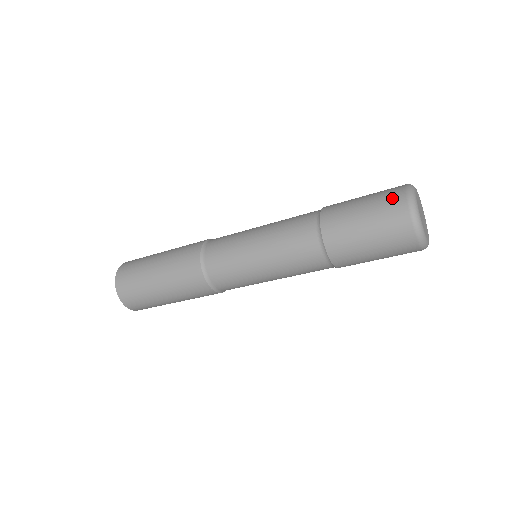
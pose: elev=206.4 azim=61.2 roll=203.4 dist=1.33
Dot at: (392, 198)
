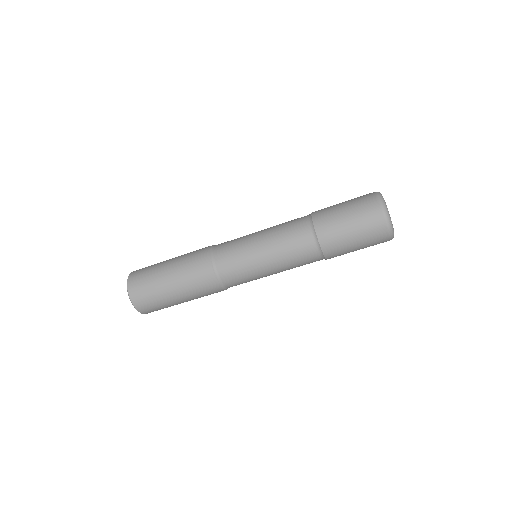
Dot at: (367, 201)
